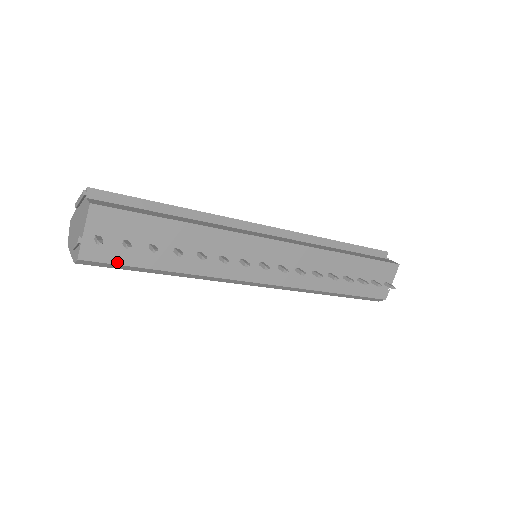
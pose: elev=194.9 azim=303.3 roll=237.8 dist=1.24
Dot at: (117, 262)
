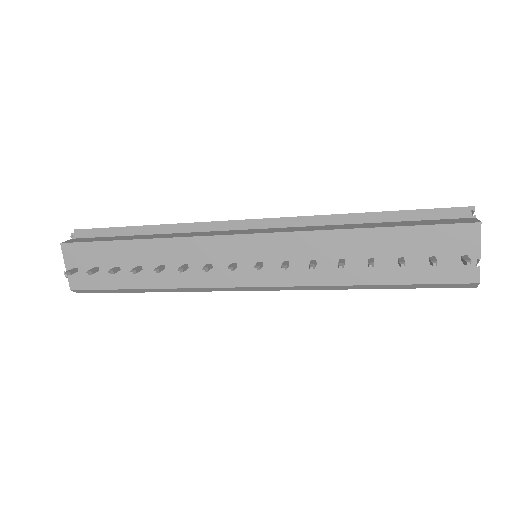
Dot at: (98, 287)
